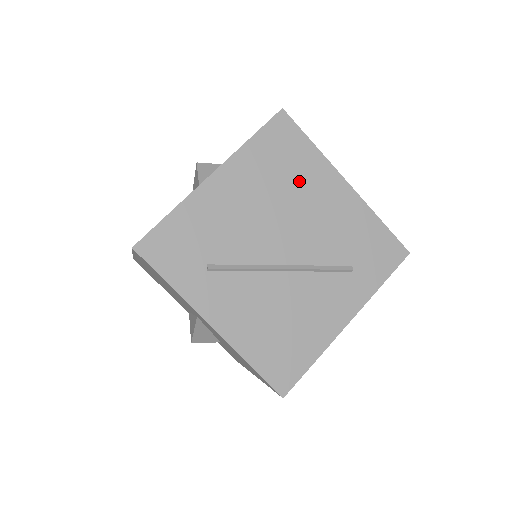
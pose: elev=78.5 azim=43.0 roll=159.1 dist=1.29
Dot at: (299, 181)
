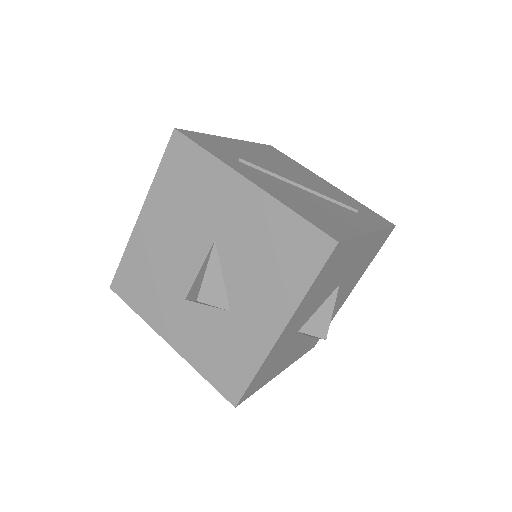
Dot at: (294, 167)
